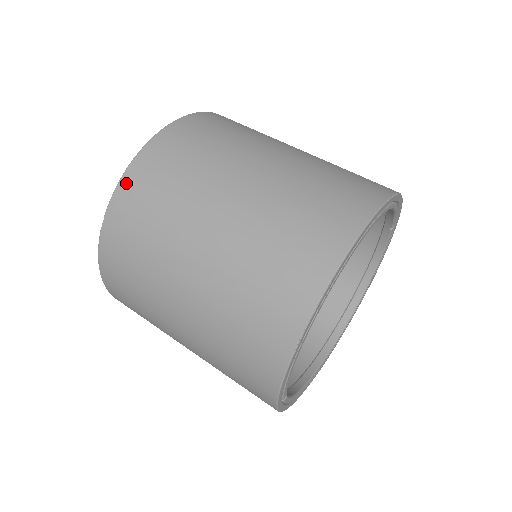
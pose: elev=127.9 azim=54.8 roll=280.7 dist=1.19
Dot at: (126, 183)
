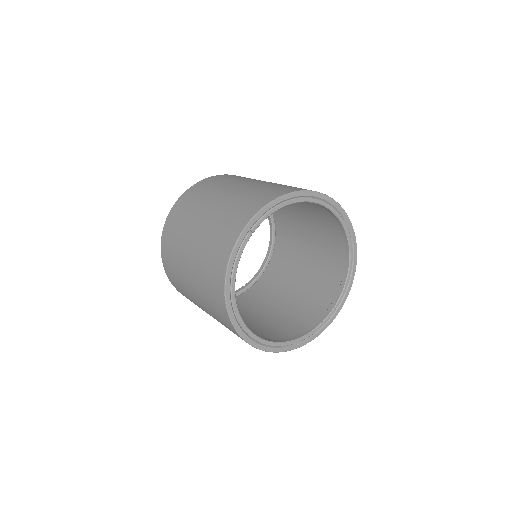
Dot at: occluded
